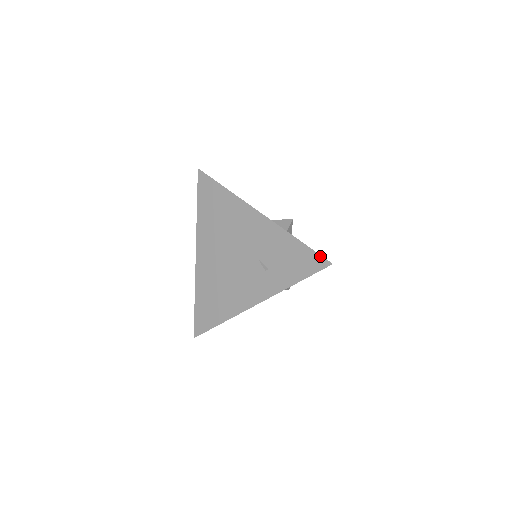
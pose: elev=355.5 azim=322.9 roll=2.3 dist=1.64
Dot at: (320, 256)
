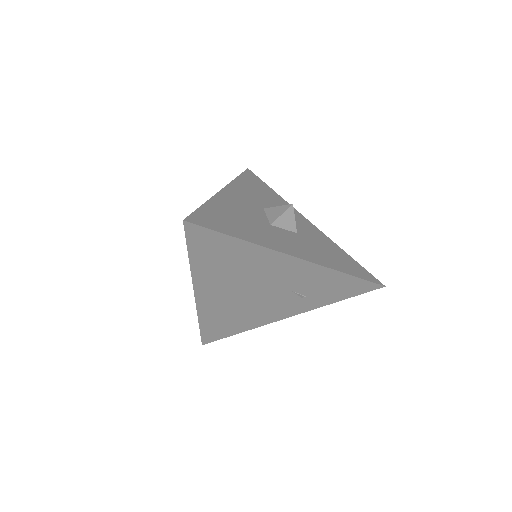
Dot at: (373, 283)
